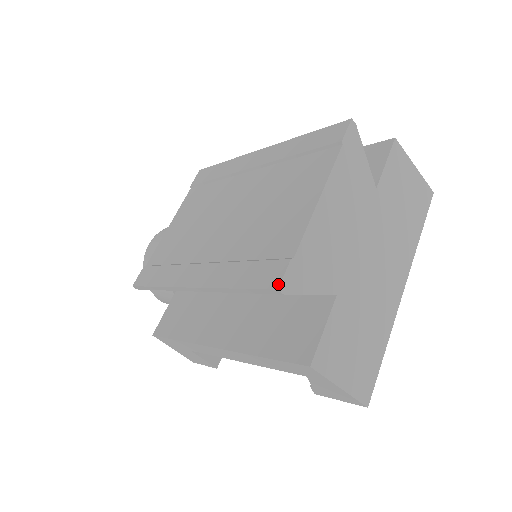
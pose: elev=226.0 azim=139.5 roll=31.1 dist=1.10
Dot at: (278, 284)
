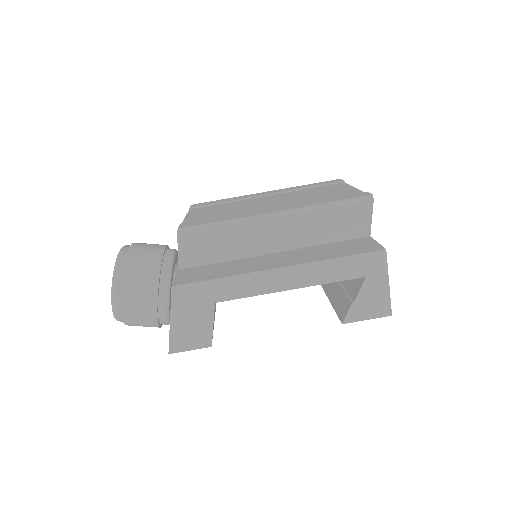
Dot at: (371, 194)
